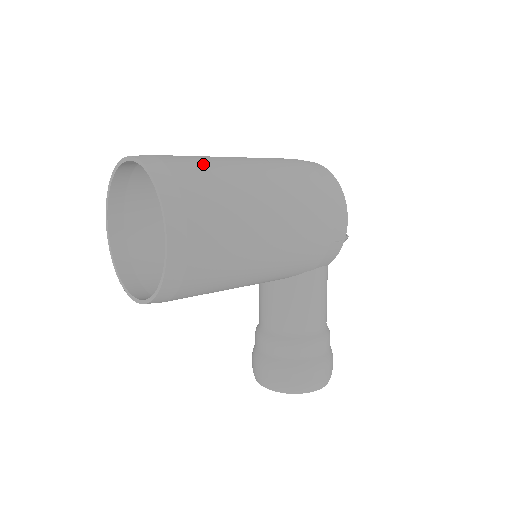
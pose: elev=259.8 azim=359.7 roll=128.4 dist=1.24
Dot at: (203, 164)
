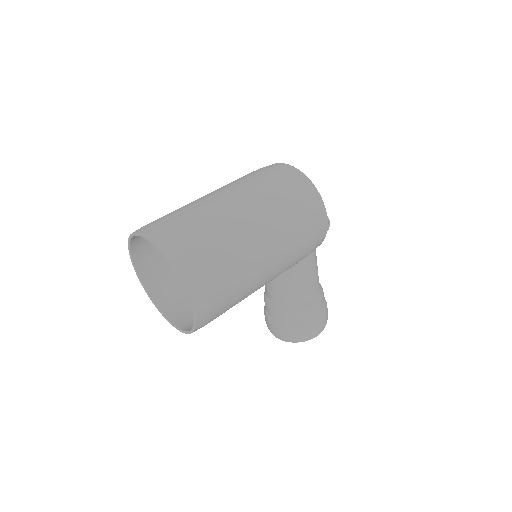
Dot at: (204, 227)
